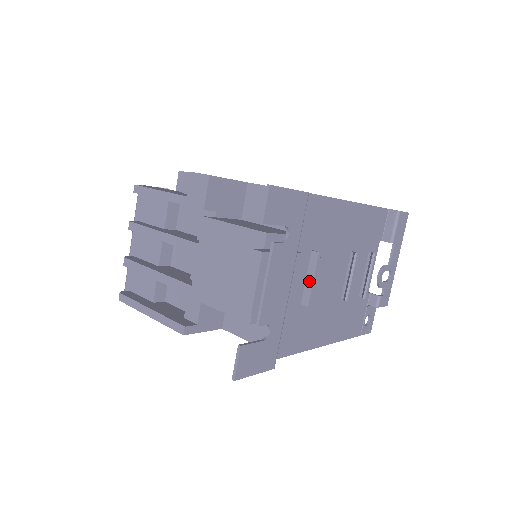
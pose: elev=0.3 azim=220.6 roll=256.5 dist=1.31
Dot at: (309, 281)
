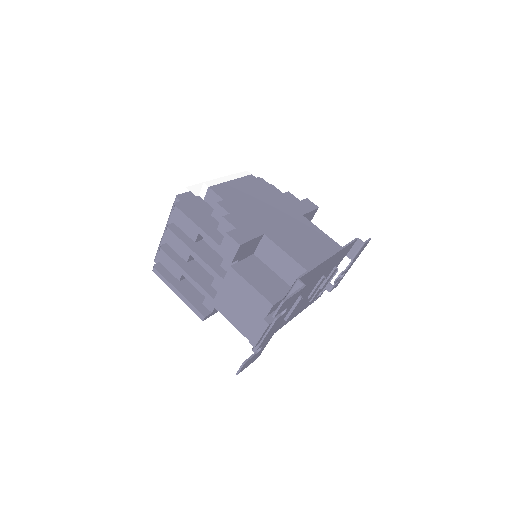
Dot at: (291, 309)
